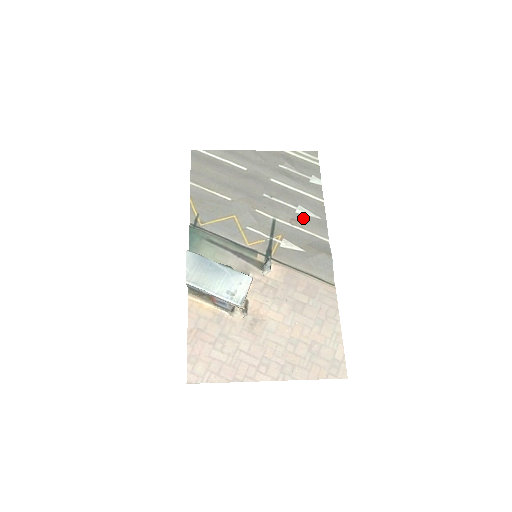
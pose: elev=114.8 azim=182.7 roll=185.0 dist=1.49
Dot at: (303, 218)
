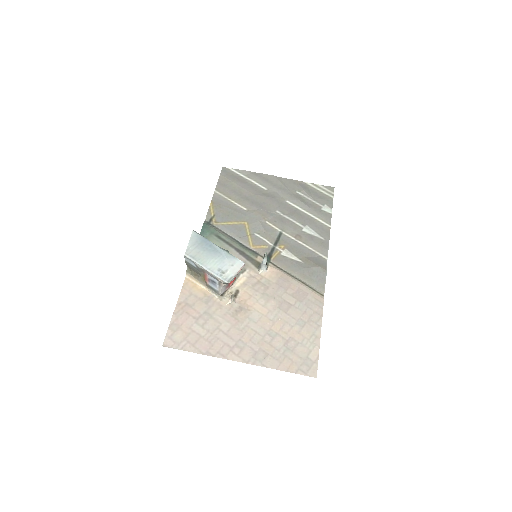
Dot at: (308, 236)
